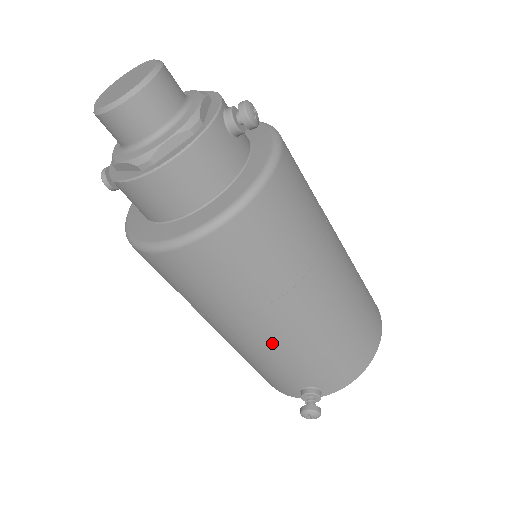
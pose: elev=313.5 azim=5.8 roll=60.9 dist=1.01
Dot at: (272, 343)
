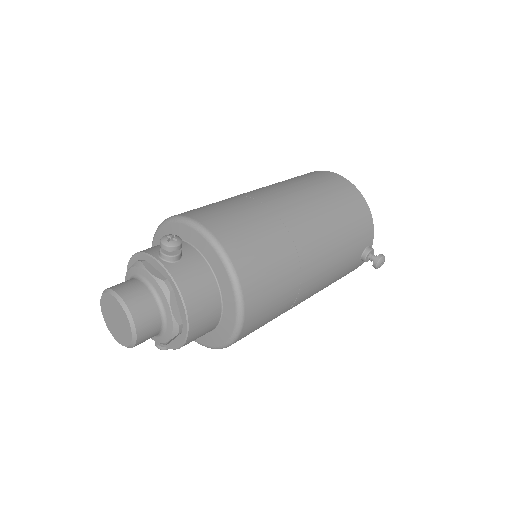
Dot at: (324, 275)
